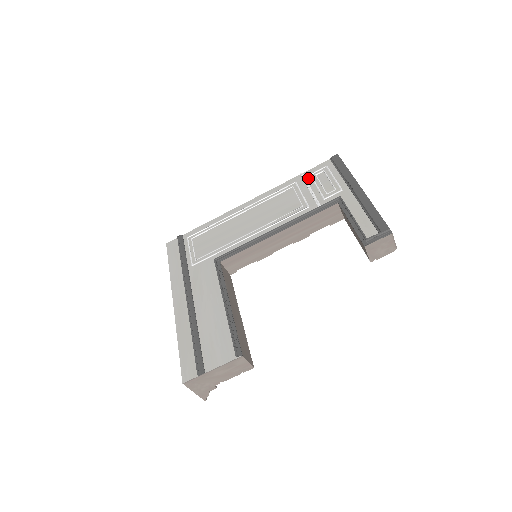
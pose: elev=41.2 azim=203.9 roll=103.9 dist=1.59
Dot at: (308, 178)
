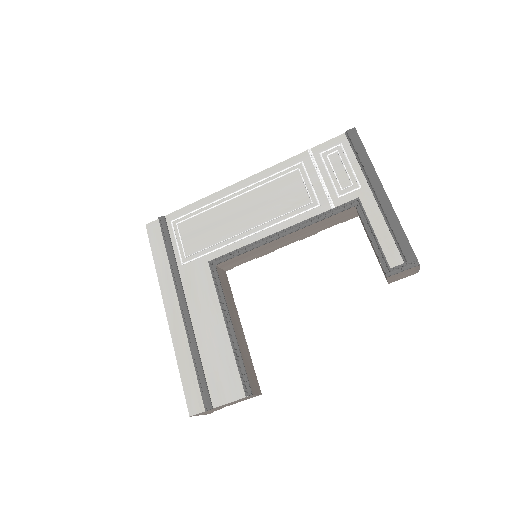
Dot at: (318, 159)
